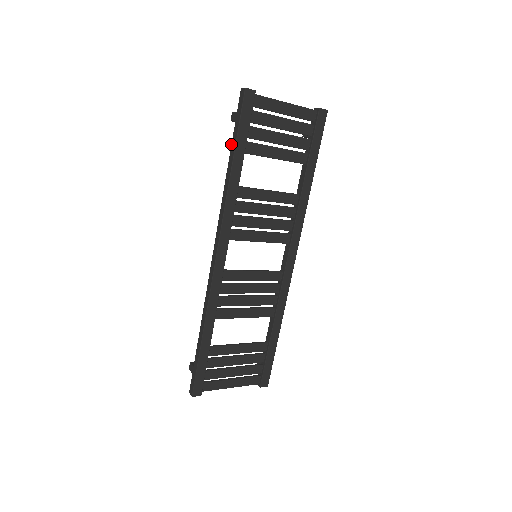
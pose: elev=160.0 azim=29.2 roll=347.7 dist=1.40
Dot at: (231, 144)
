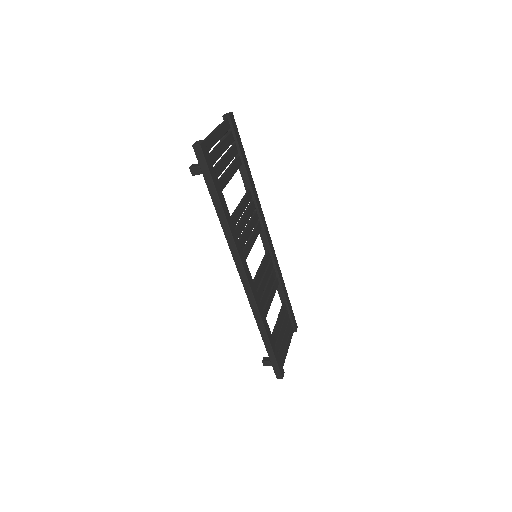
Dot at: (210, 194)
